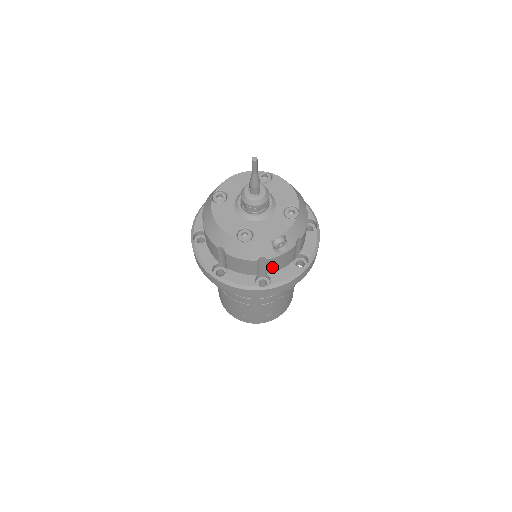
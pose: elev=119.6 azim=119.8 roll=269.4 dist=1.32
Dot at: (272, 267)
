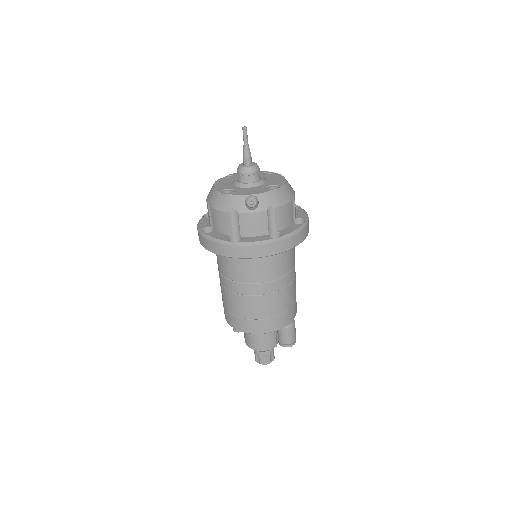
Dot at: (245, 228)
